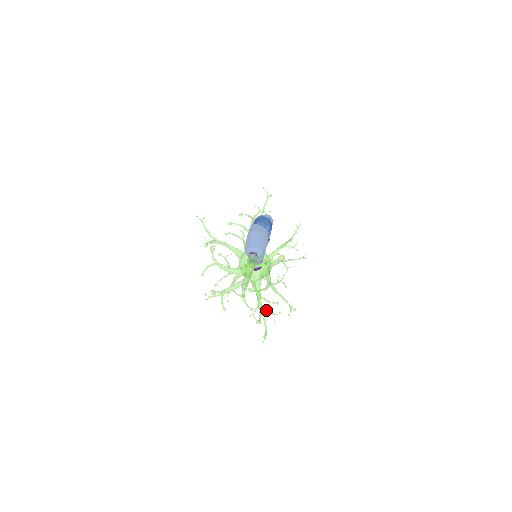
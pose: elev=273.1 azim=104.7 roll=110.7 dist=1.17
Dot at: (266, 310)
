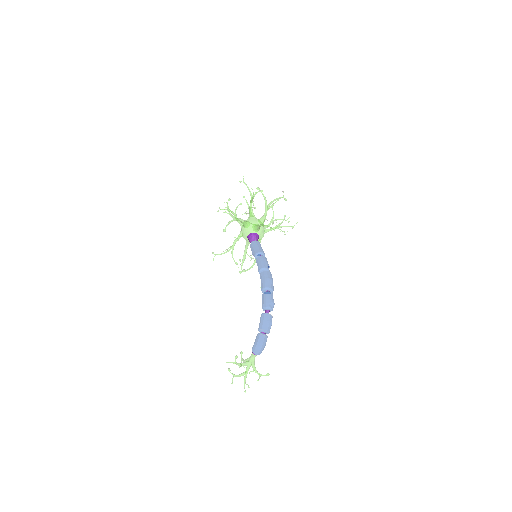
Dot at: (248, 255)
